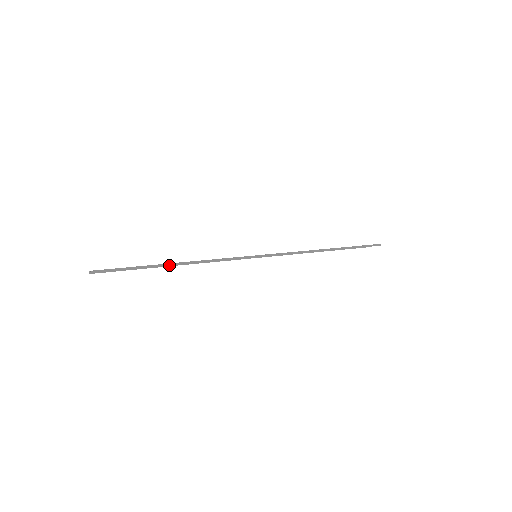
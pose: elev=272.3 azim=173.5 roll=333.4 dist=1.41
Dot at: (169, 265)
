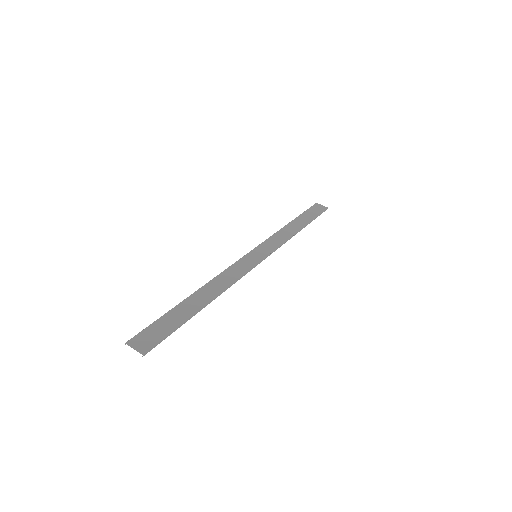
Dot at: occluded
